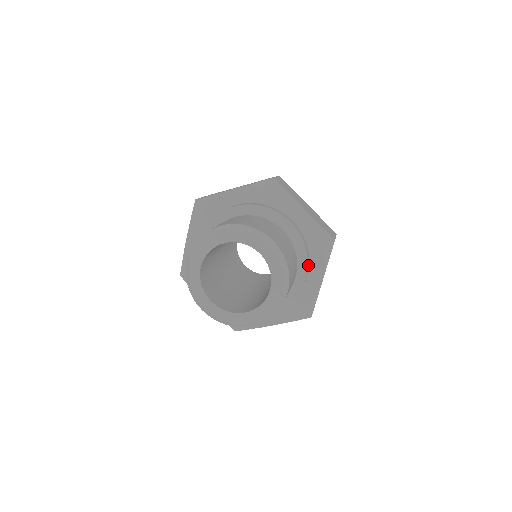
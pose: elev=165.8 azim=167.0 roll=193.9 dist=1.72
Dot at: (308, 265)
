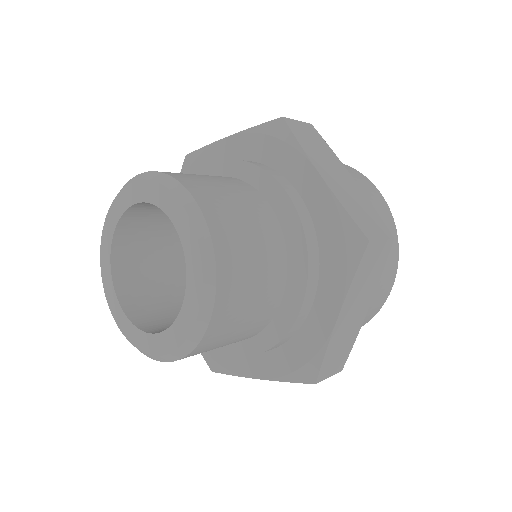
Dot at: (279, 179)
